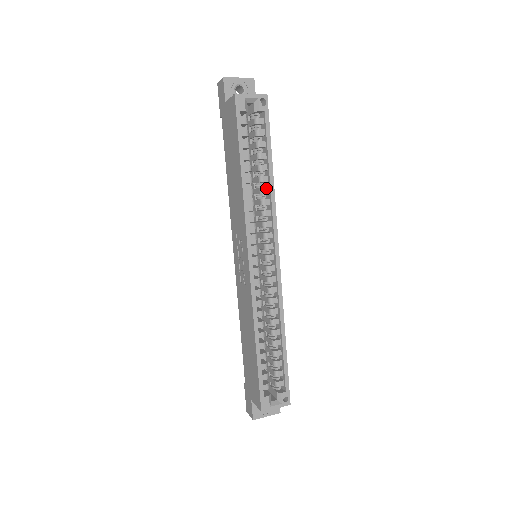
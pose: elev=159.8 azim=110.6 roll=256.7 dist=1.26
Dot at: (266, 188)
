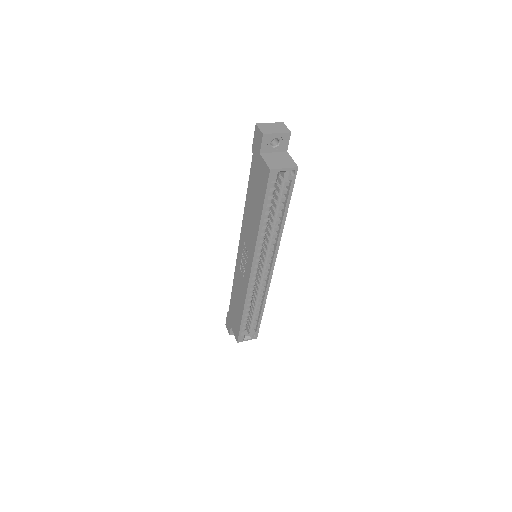
Dot at: (277, 228)
